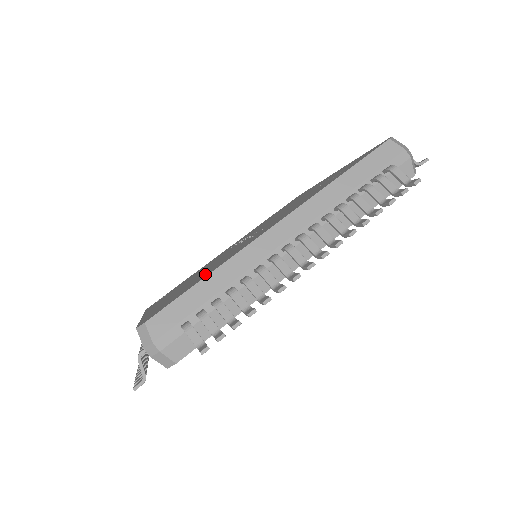
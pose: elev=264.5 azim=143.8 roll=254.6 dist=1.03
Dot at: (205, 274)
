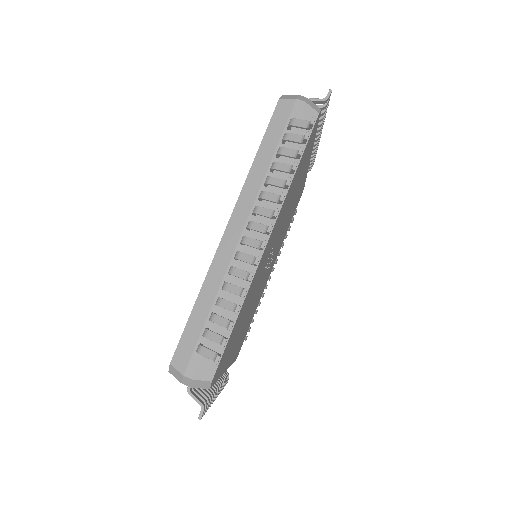
Dot at: occluded
